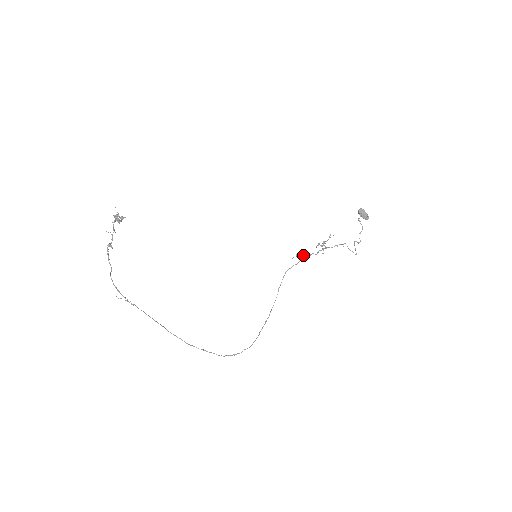
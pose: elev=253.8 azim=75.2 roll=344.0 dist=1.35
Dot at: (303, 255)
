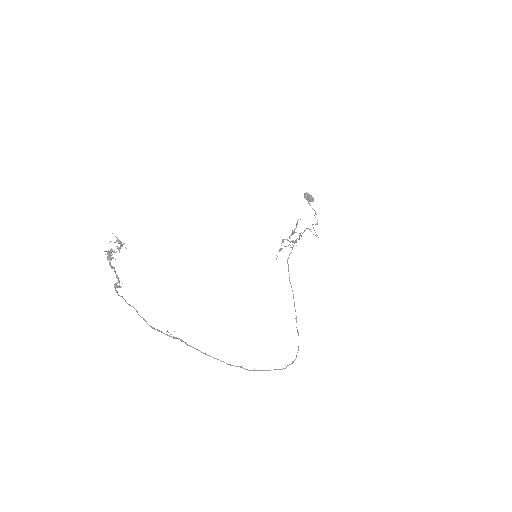
Dot at: (288, 245)
